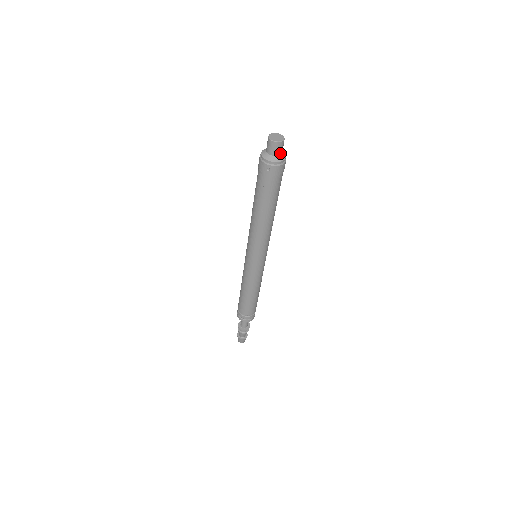
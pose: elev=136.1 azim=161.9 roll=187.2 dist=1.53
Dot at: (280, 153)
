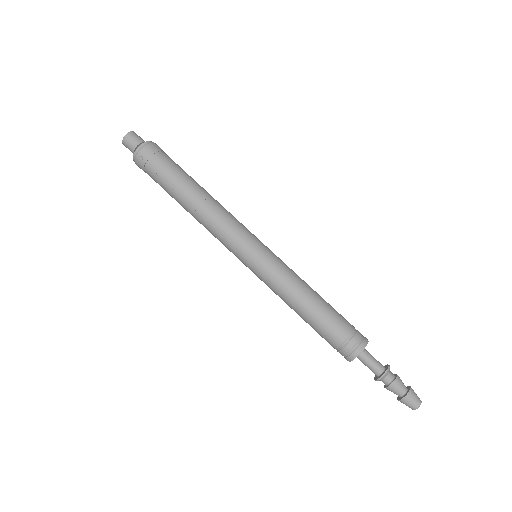
Dot at: (140, 141)
